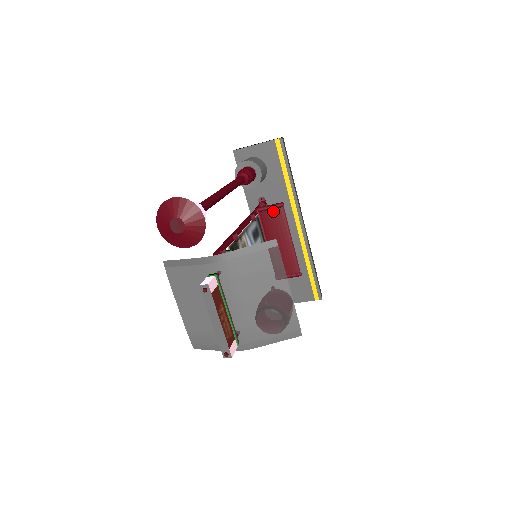
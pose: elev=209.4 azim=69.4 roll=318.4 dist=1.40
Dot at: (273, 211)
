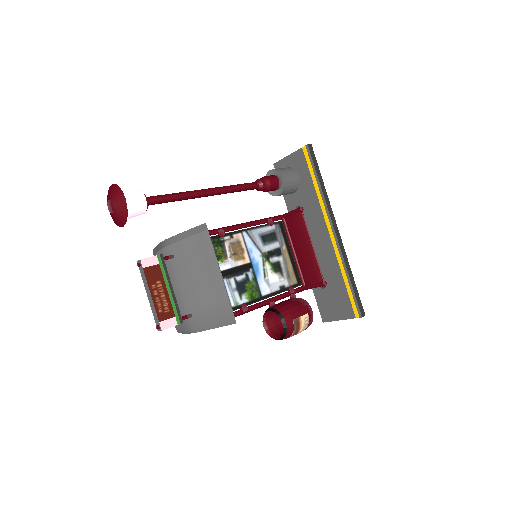
Dot at: (294, 216)
